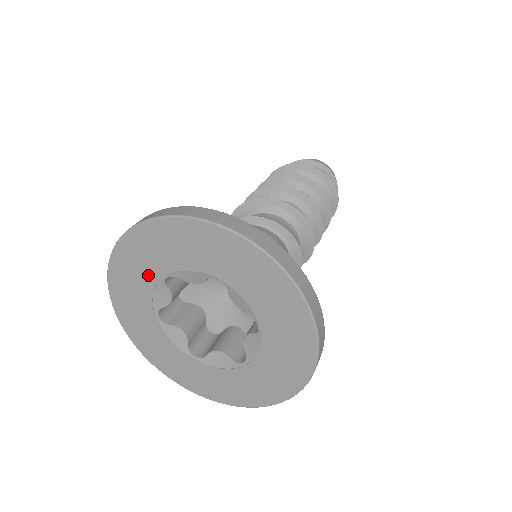
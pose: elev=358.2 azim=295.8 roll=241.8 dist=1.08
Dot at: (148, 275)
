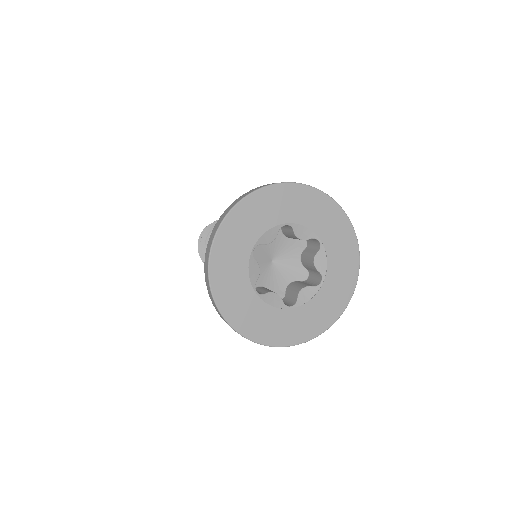
Dot at: (275, 217)
